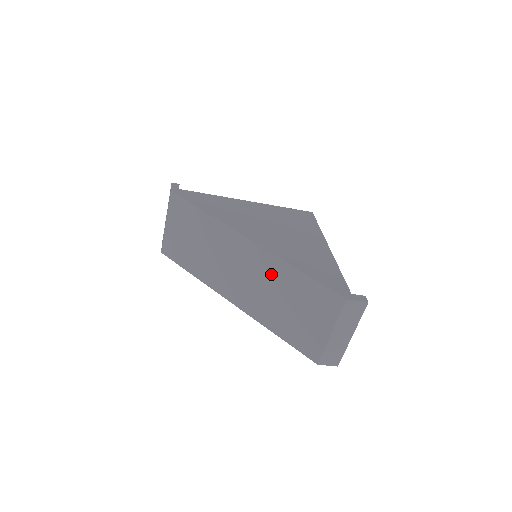
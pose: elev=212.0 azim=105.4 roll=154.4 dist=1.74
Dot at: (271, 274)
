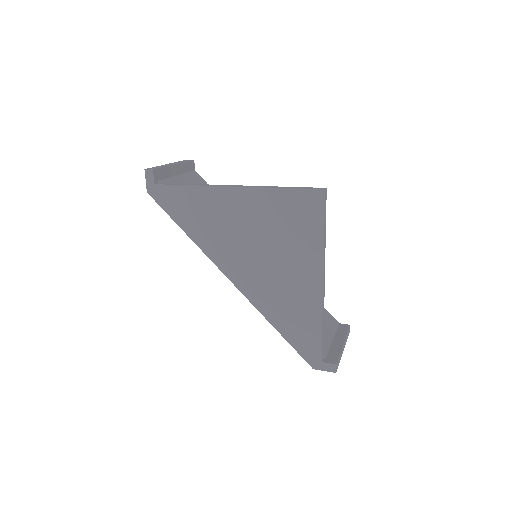
Dot at: occluded
